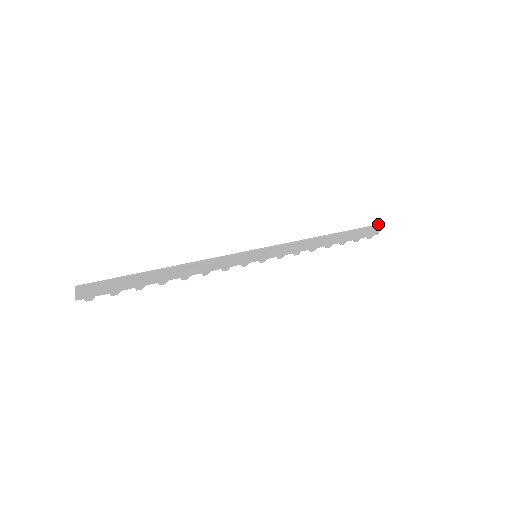
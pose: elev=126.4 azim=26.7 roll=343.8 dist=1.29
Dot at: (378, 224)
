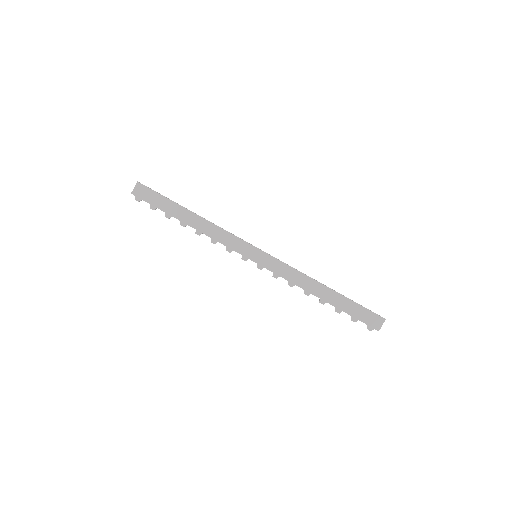
Dot at: occluded
